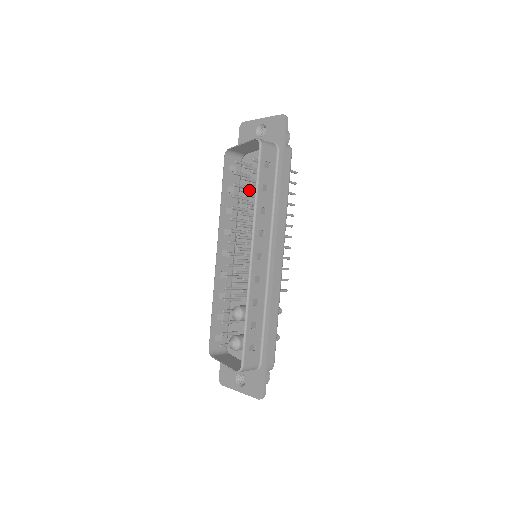
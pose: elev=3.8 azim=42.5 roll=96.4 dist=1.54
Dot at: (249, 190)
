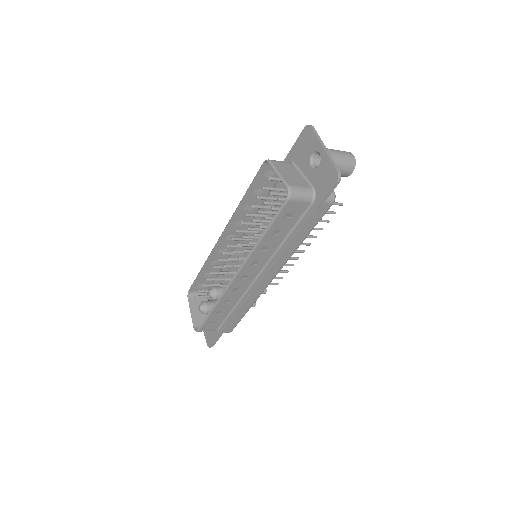
Dot at: (269, 212)
